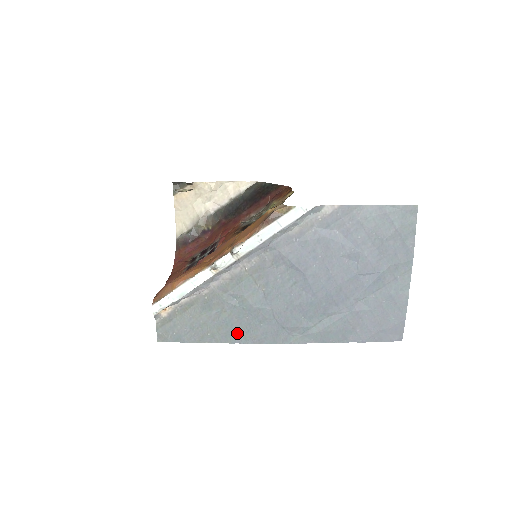
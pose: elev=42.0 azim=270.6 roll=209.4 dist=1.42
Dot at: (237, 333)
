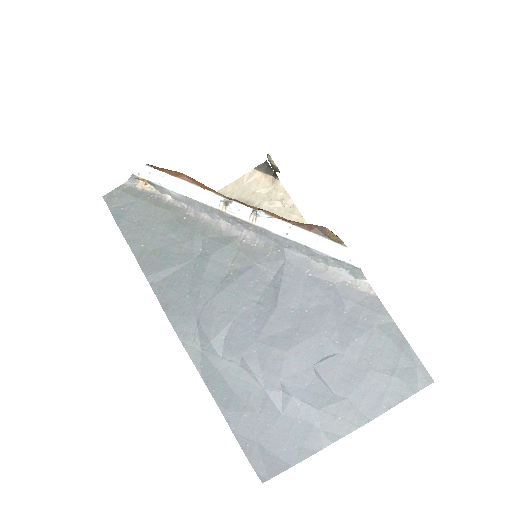
Dot at: (162, 275)
